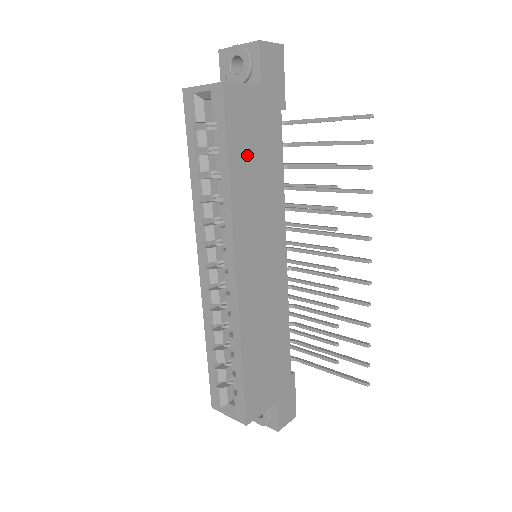
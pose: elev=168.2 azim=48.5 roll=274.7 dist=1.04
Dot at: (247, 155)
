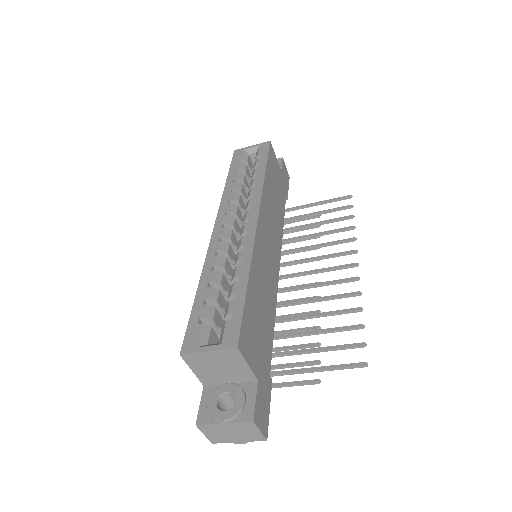
Dot at: (272, 182)
